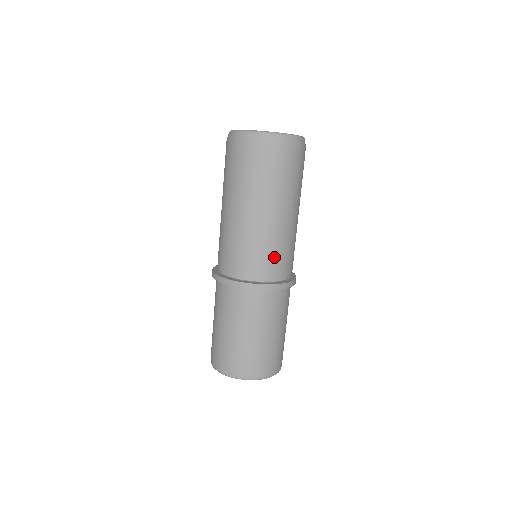
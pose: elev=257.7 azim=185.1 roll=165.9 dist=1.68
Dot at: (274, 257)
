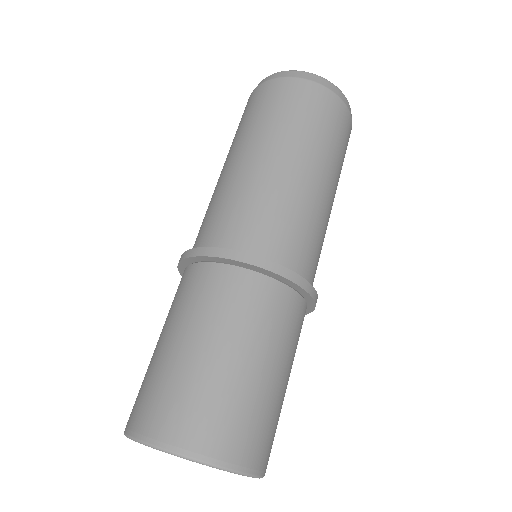
Dot at: (288, 227)
